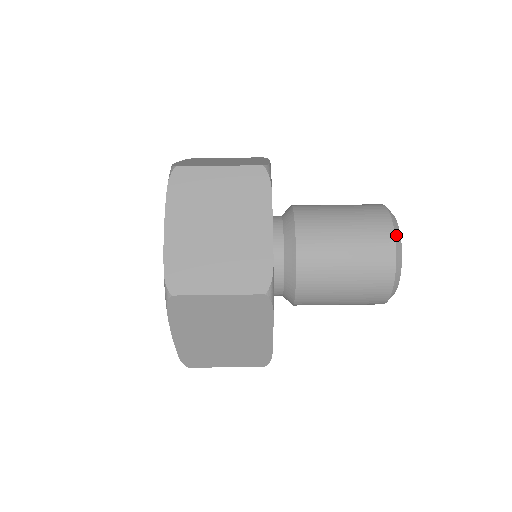
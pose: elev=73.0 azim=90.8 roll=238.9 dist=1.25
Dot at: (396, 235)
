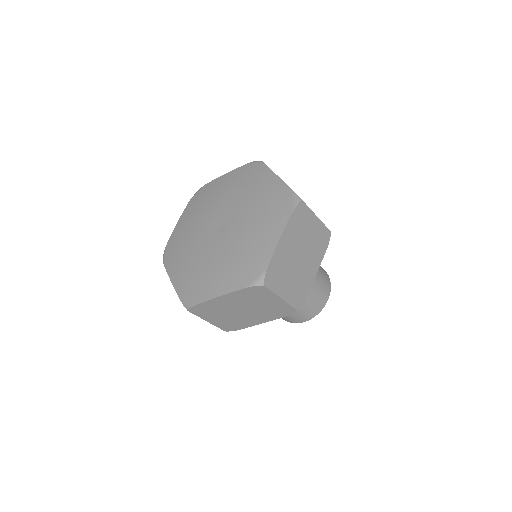
Dot at: occluded
